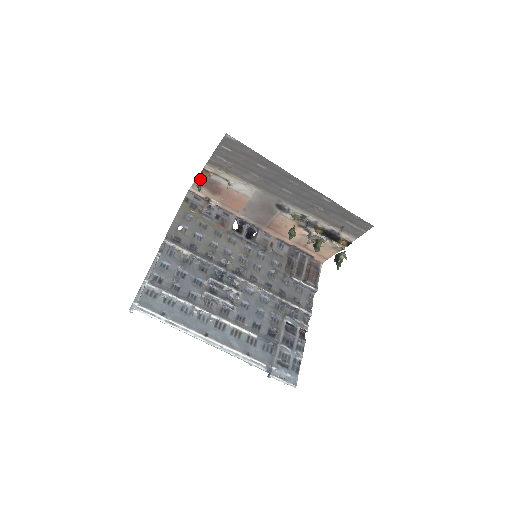
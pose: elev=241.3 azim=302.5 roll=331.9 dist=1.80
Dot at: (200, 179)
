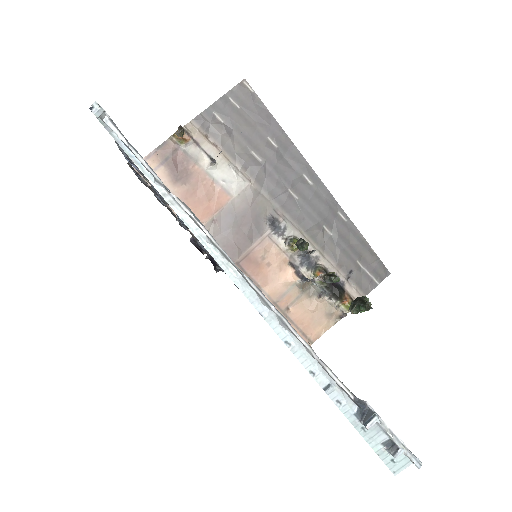
Dot at: (165, 148)
